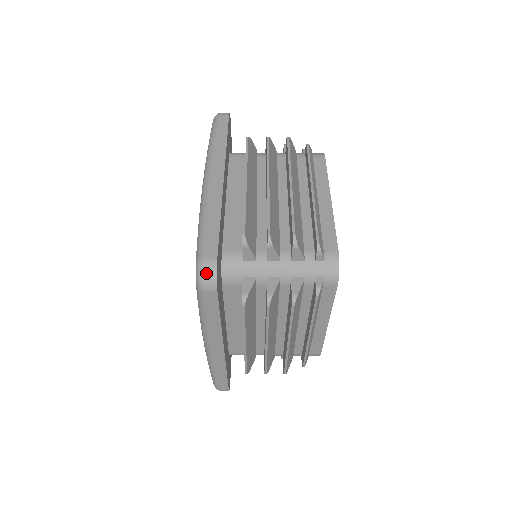
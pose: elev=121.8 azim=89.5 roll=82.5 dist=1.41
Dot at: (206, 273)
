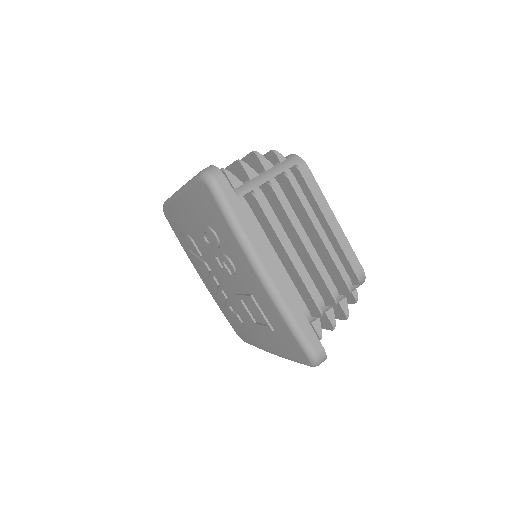
Dot at: (209, 171)
